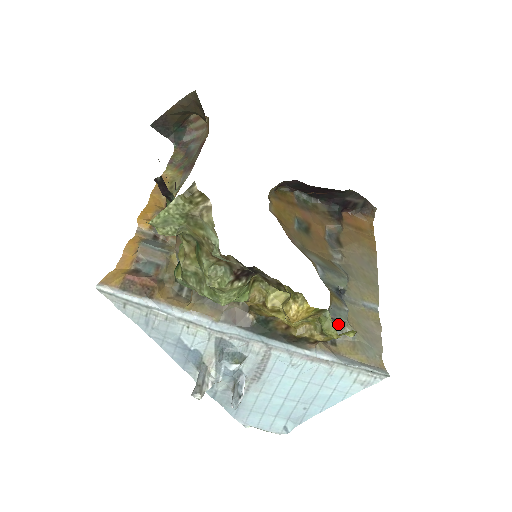
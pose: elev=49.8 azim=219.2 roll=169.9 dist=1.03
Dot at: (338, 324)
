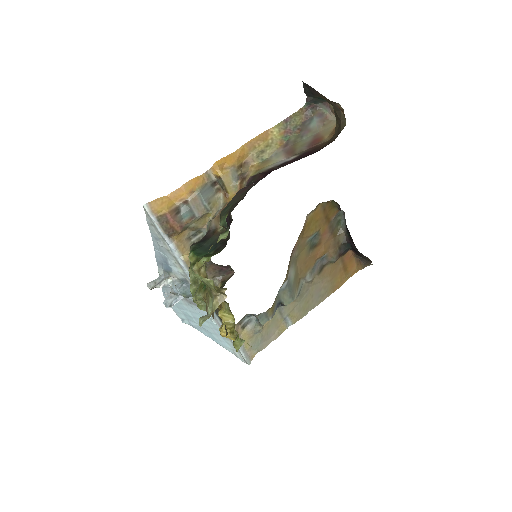
Dot at: (257, 321)
